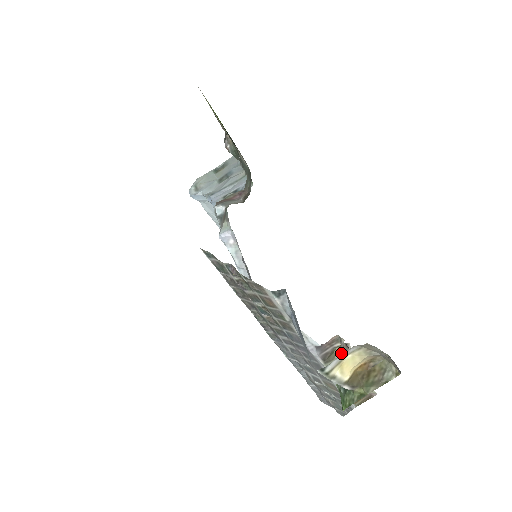
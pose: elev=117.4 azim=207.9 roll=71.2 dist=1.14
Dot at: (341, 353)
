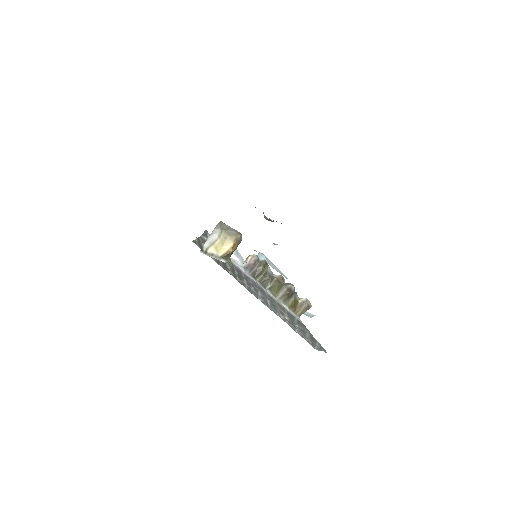
Dot at: (265, 270)
